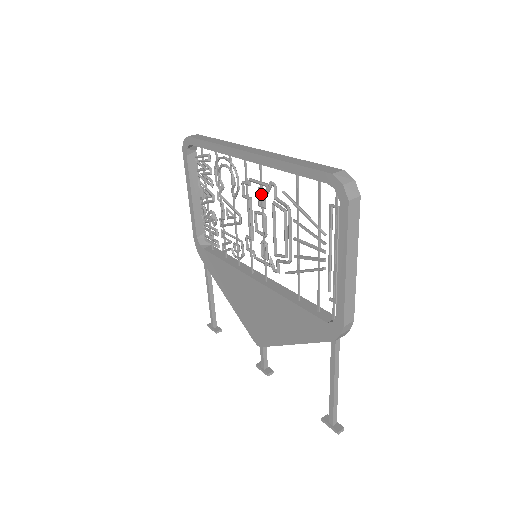
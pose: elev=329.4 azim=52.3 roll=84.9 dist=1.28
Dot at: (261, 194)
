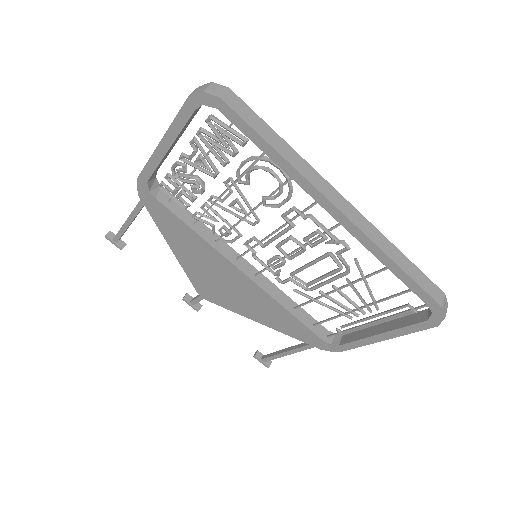
Dot at: occluded
